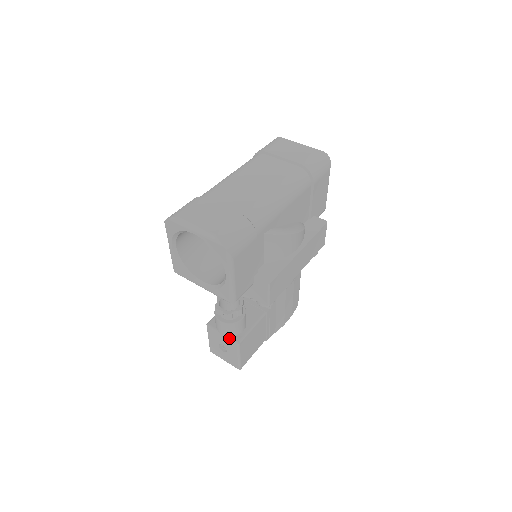
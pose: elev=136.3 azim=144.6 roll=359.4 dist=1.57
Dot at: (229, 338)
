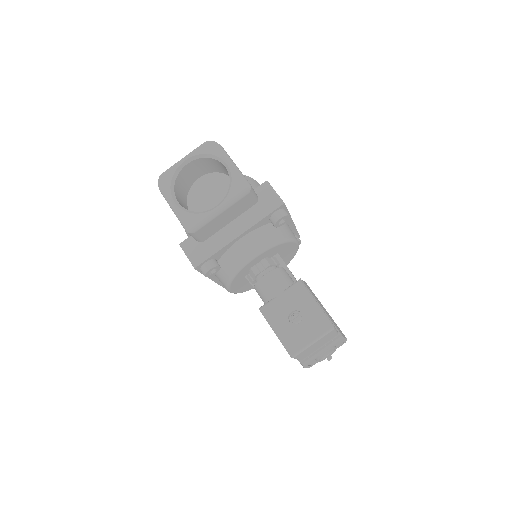
Dot at: (288, 288)
